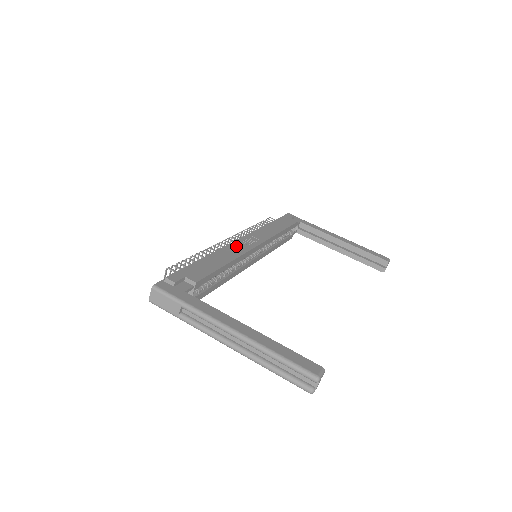
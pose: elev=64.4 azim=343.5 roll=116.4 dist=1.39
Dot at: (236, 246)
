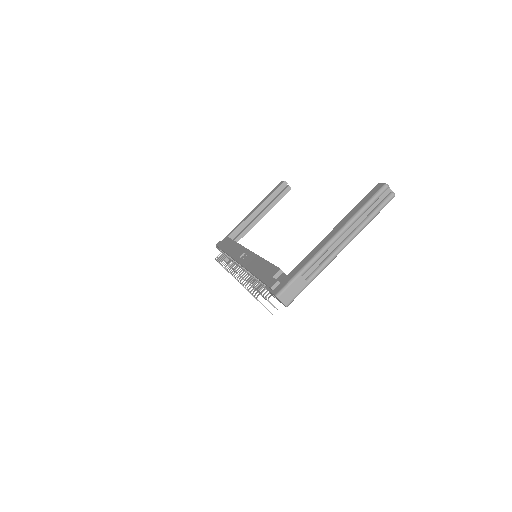
Dot at: (246, 261)
